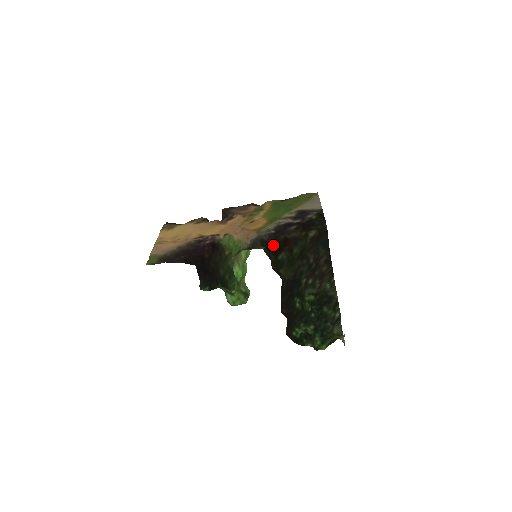
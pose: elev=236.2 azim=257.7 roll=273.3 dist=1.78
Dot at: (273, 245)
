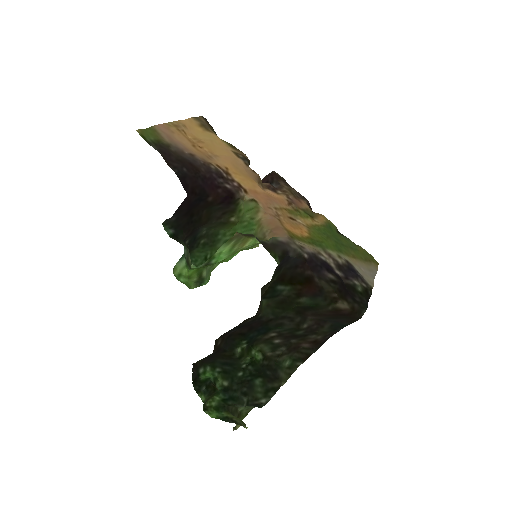
Dot at: (289, 268)
